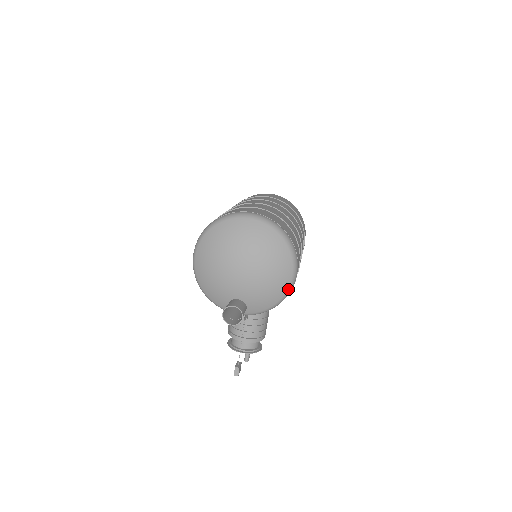
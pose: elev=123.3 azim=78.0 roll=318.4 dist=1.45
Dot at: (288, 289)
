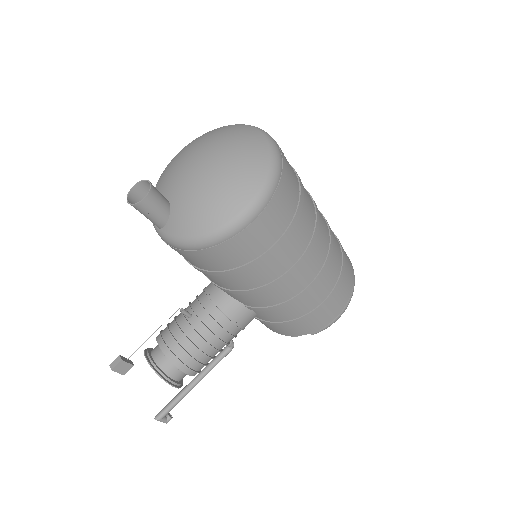
Dot at: (226, 224)
